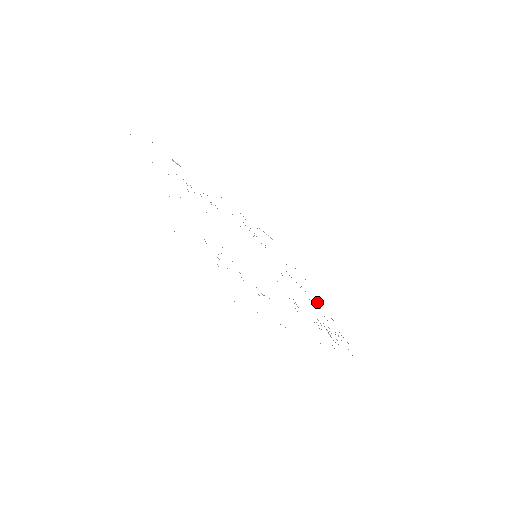
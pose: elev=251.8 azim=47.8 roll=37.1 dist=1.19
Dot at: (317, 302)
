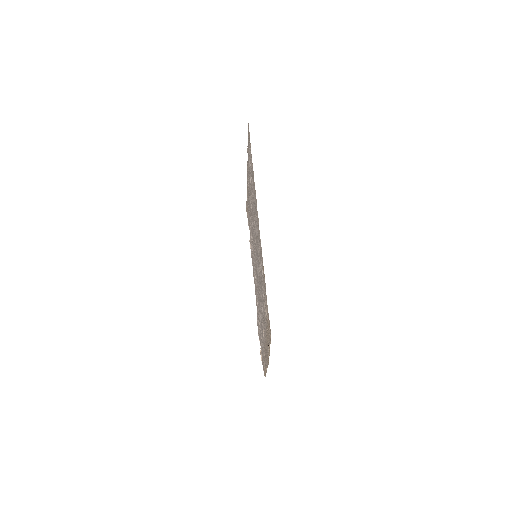
Dot at: occluded
